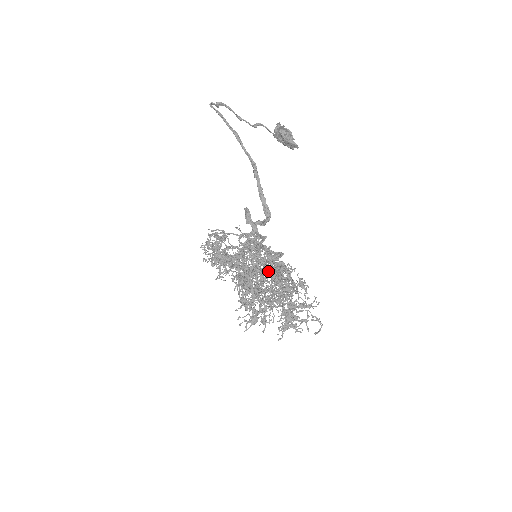
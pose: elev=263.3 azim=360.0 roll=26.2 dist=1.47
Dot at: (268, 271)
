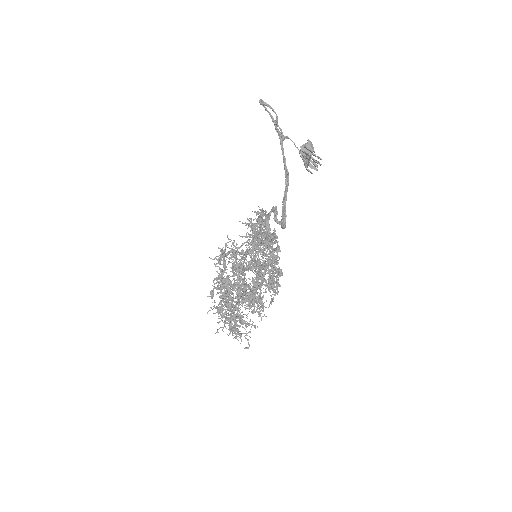
Dot at: (224, 283)
